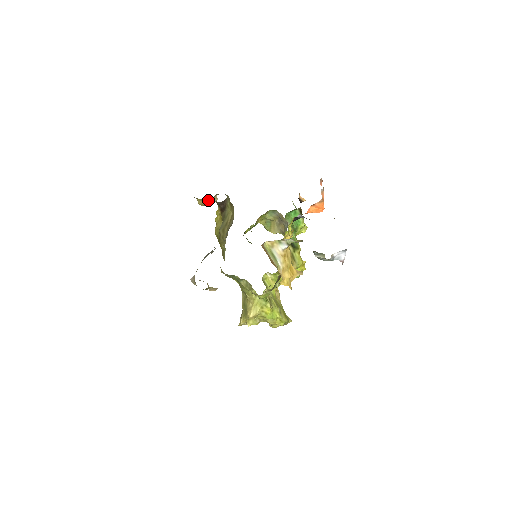
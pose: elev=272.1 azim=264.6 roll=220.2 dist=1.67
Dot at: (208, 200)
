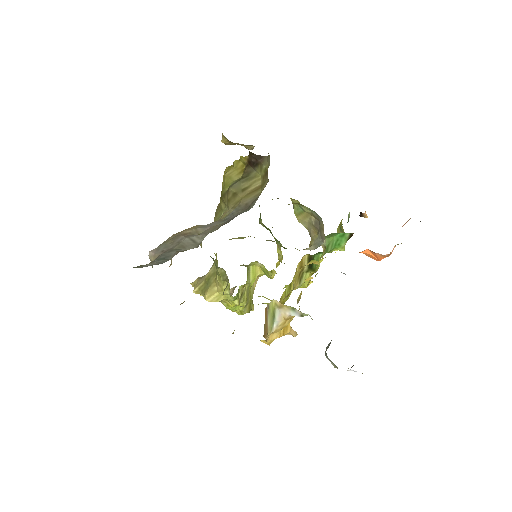
Dot at: occluded
